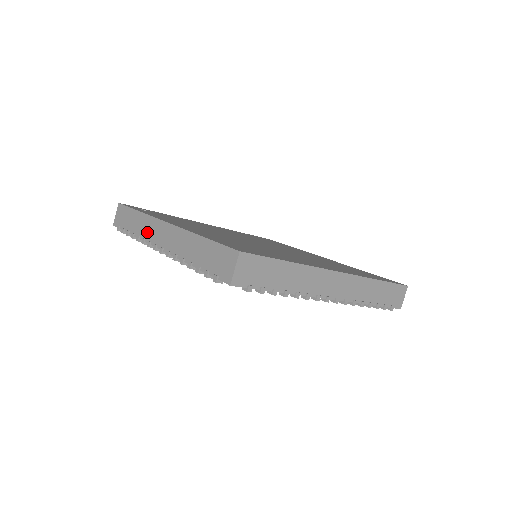
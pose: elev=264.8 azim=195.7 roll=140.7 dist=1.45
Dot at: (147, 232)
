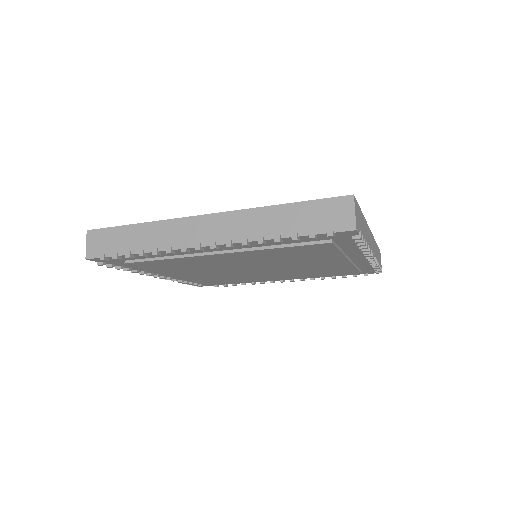
Dot at: (171, 238)
